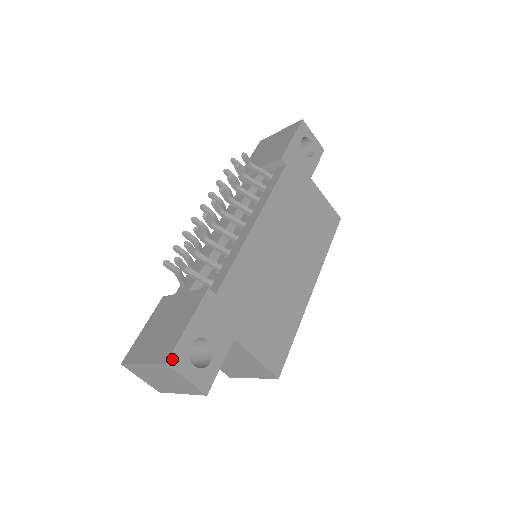
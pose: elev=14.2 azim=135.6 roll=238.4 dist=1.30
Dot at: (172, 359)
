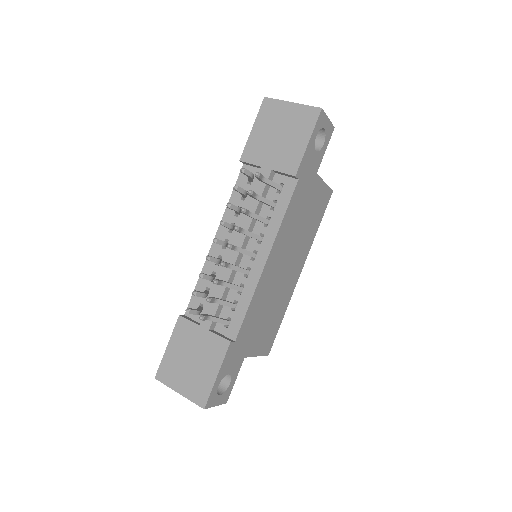
Dot at: (208, 404)
